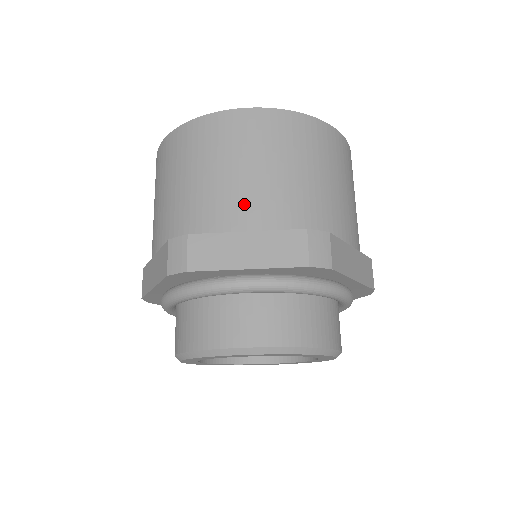
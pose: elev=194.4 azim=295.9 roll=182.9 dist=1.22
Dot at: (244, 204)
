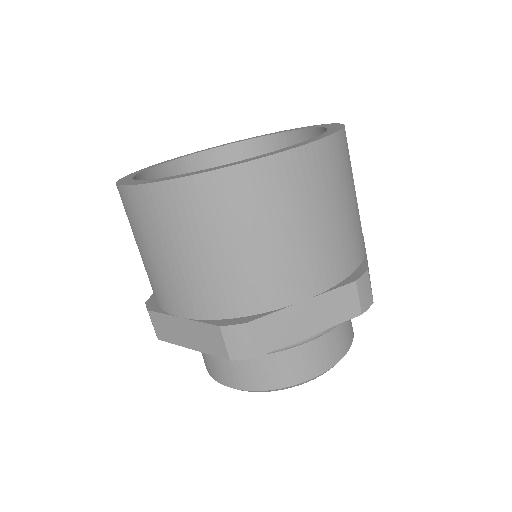
Dot at: (294, 274)
